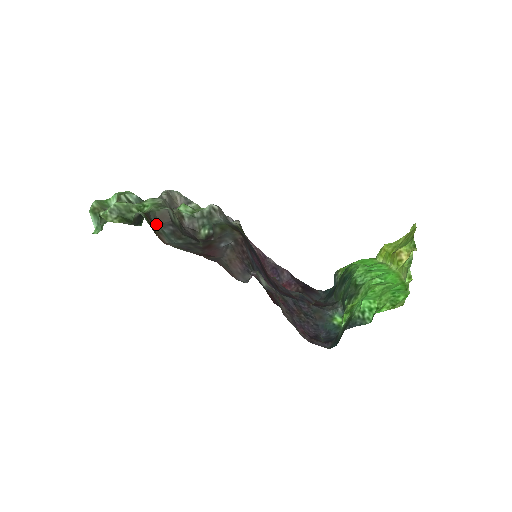
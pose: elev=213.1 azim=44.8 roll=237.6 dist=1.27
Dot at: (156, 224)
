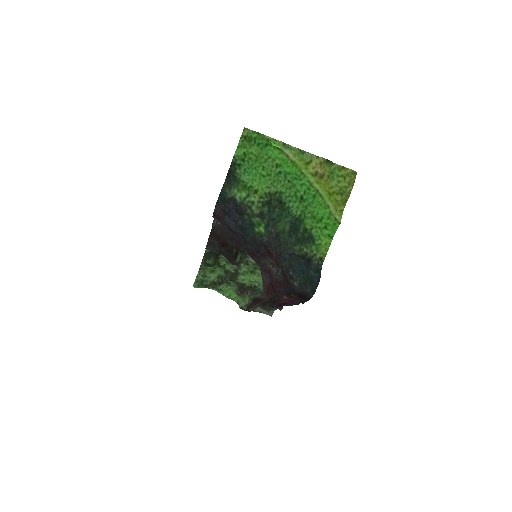
Dot at: occluded
